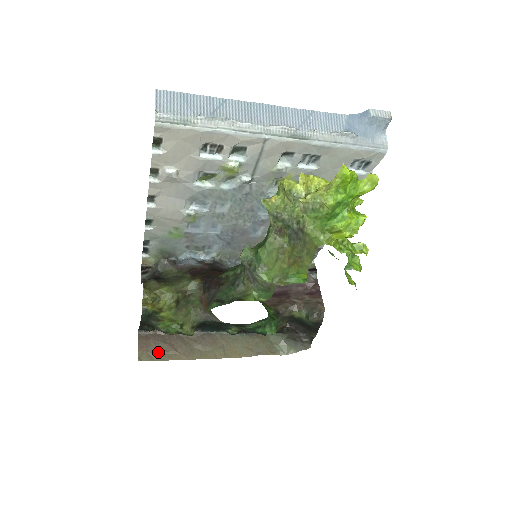
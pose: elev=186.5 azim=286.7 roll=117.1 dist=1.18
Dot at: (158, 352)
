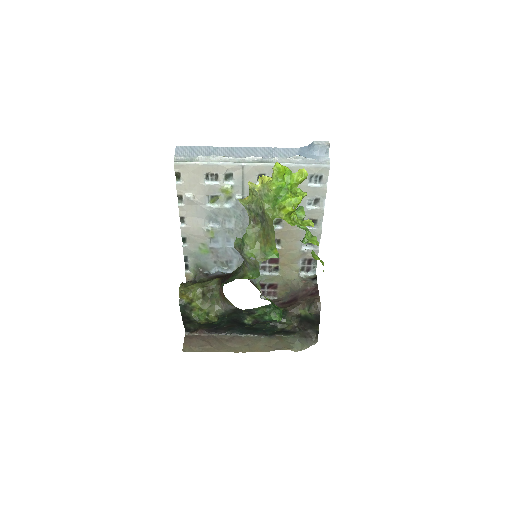
Dot at: (198, 346)
